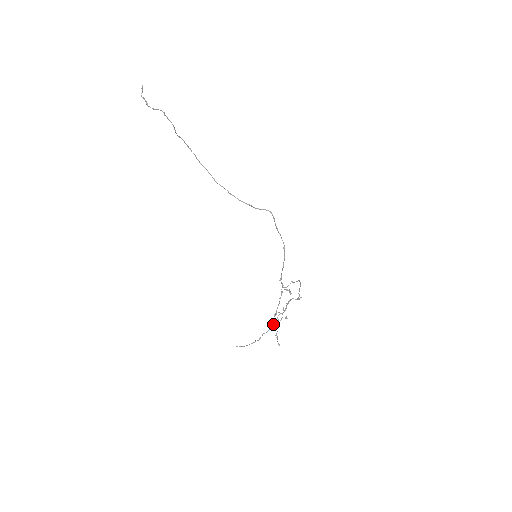
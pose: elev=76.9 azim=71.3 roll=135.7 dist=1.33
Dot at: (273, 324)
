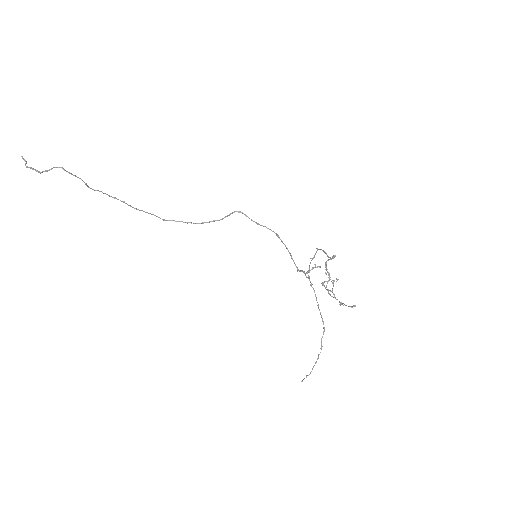
Dot at: (329, 294)
